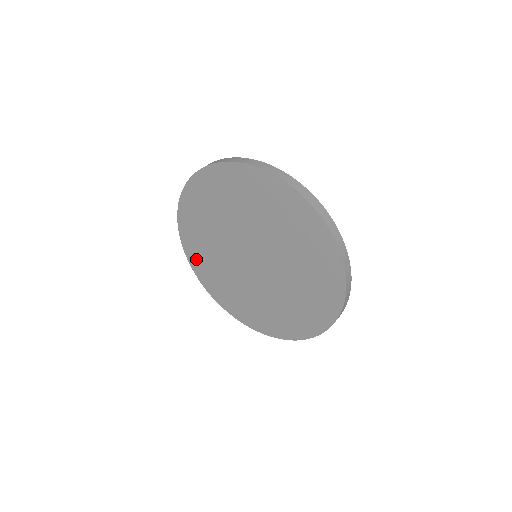
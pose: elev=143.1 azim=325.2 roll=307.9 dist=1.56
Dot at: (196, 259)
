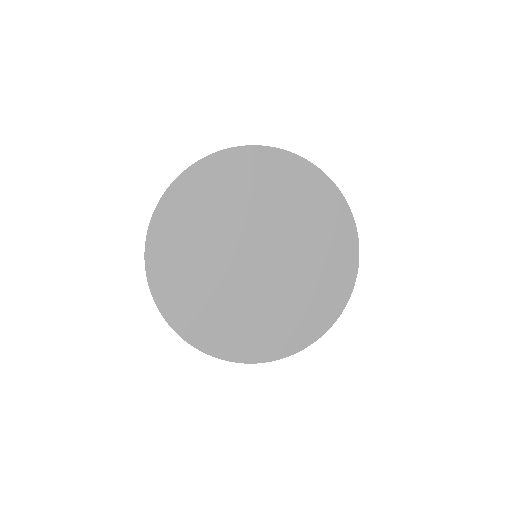
Dot at: (196, 328)
